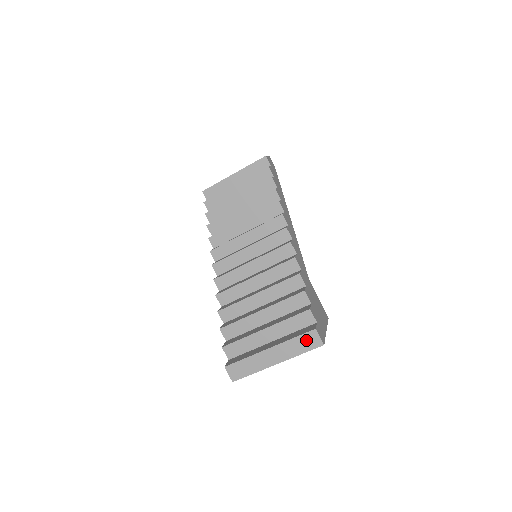
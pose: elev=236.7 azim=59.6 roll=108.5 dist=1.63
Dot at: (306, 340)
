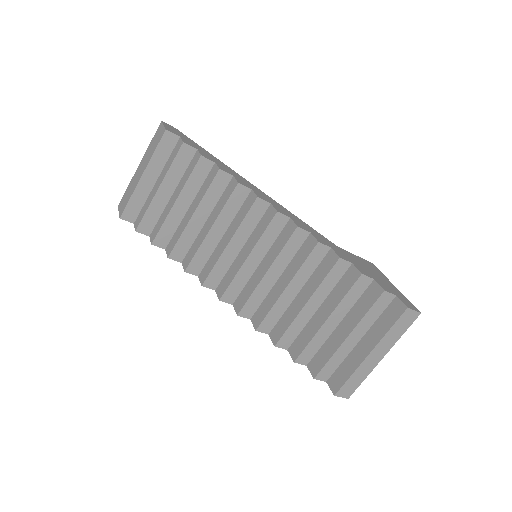
Dot at: (402, 322)
